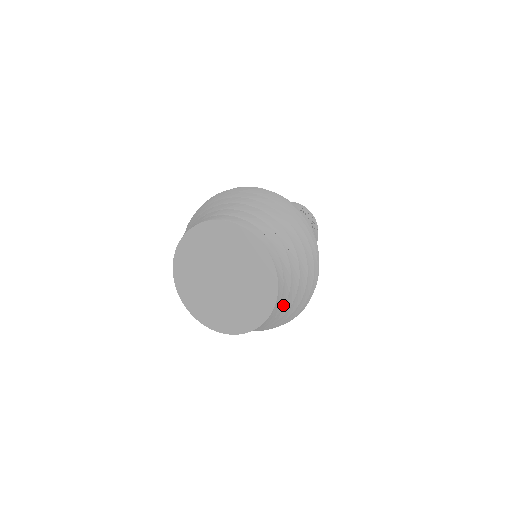
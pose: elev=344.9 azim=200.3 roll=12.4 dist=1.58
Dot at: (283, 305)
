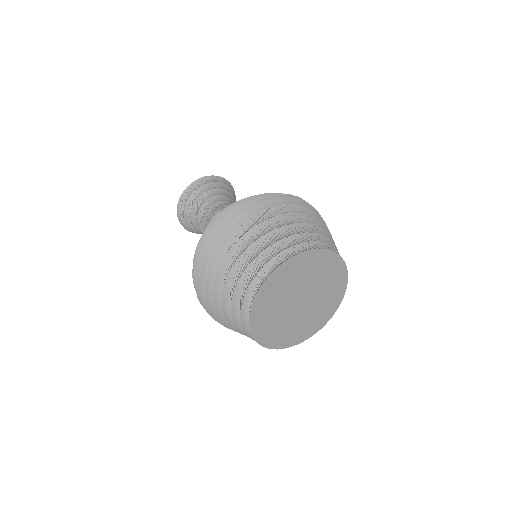
Dot at: occluded
